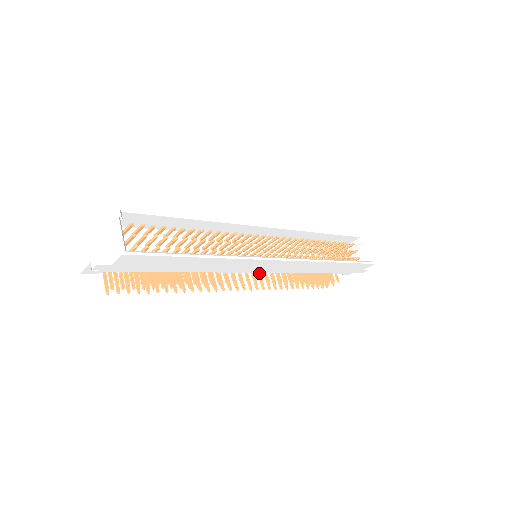
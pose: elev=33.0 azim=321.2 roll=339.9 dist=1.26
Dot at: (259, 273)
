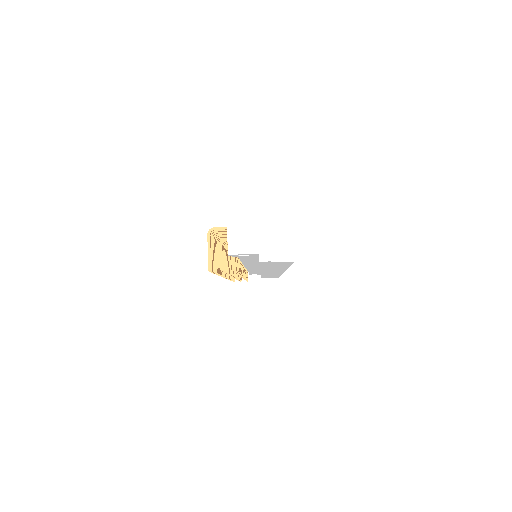
Dot at: occluded
